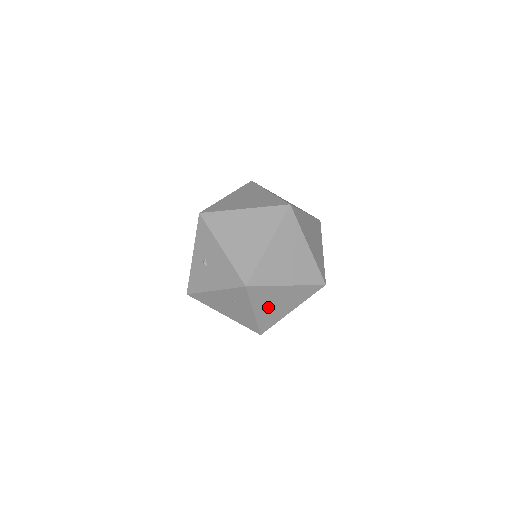
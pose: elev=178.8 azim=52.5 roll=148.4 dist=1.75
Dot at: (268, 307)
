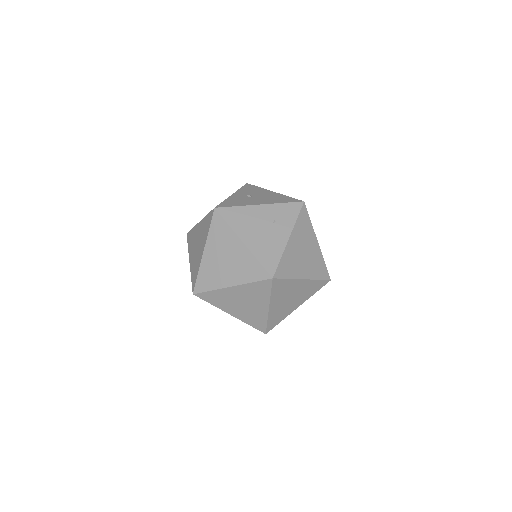
Dot at: (298, 247)
